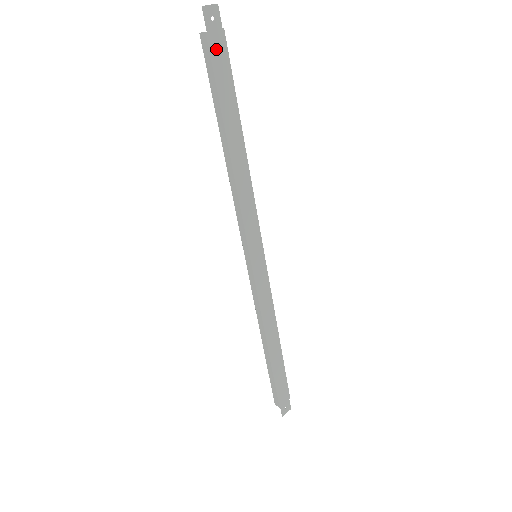
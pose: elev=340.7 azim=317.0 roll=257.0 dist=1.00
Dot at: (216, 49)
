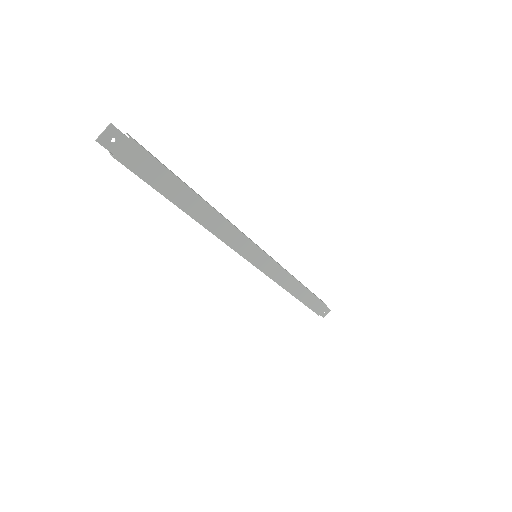
Dot at: (133, 160)
